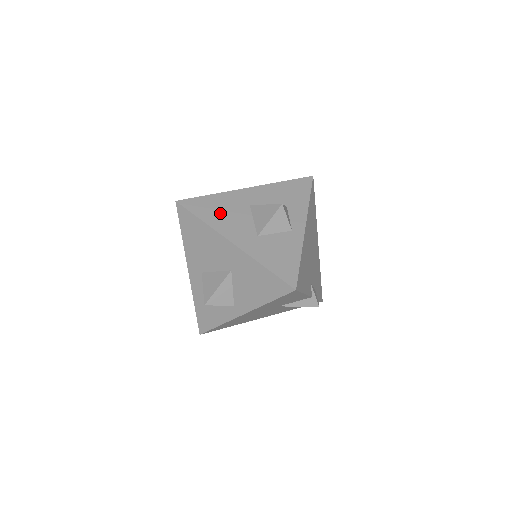
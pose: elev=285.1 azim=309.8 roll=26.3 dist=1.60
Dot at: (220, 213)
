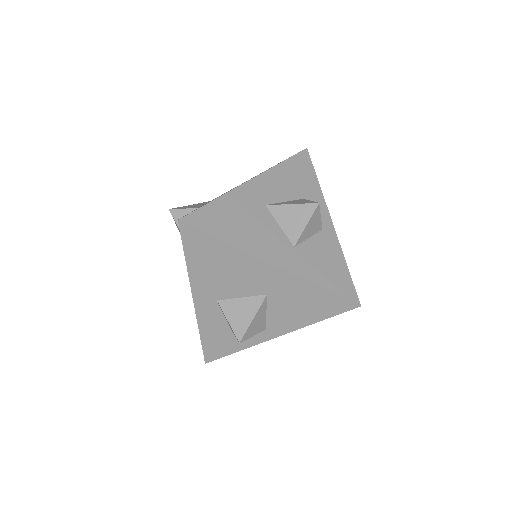
Dot at: (240, 225)
